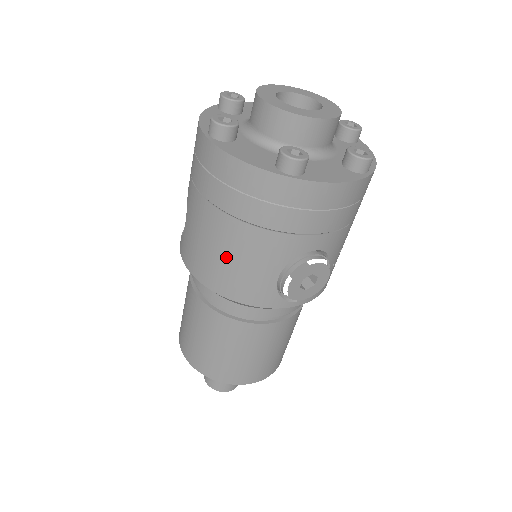
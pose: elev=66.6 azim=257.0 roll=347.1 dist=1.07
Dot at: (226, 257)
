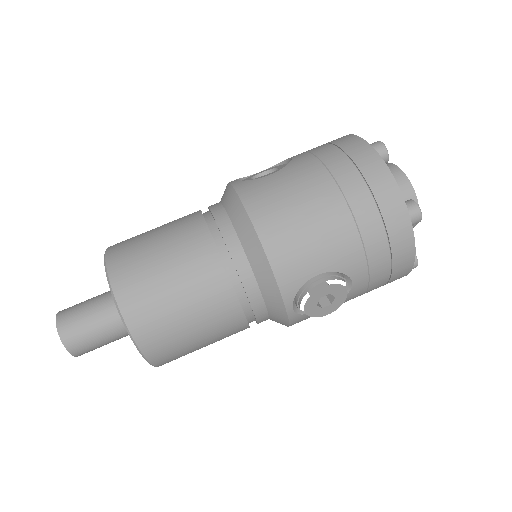
Dot at: (306, 222)
